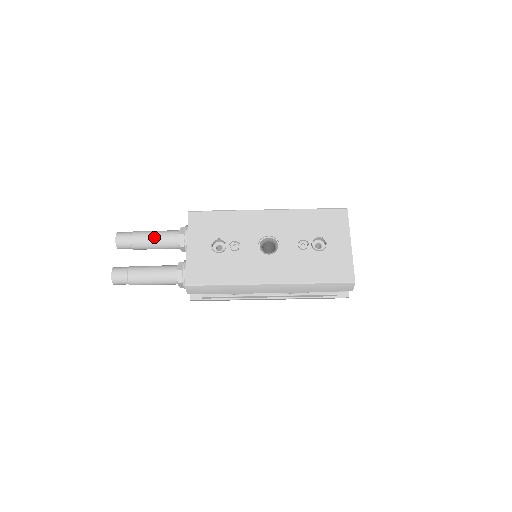
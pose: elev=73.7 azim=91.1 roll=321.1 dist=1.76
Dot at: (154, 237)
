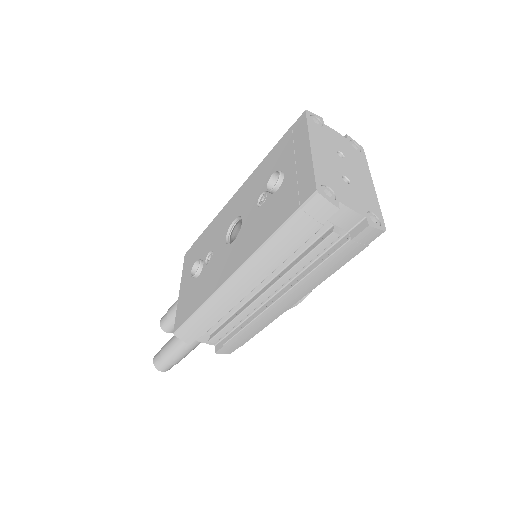
Dot at: occluded
